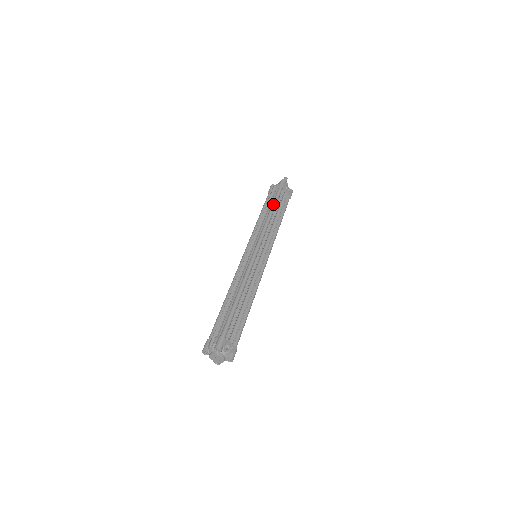
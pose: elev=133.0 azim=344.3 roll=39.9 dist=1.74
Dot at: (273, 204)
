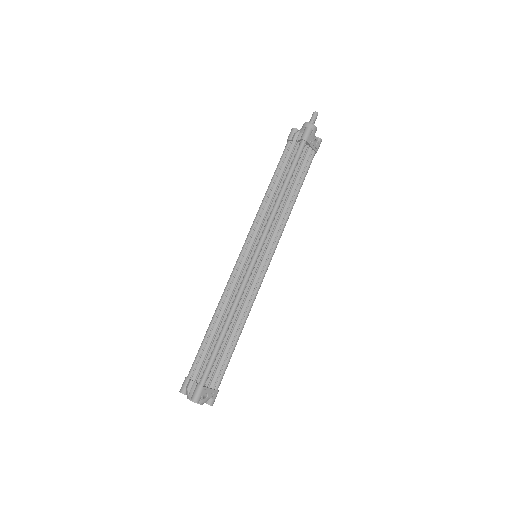
Dot at: (288, 175)
